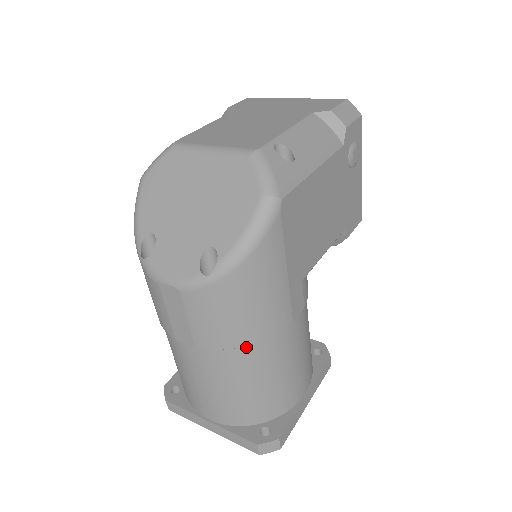
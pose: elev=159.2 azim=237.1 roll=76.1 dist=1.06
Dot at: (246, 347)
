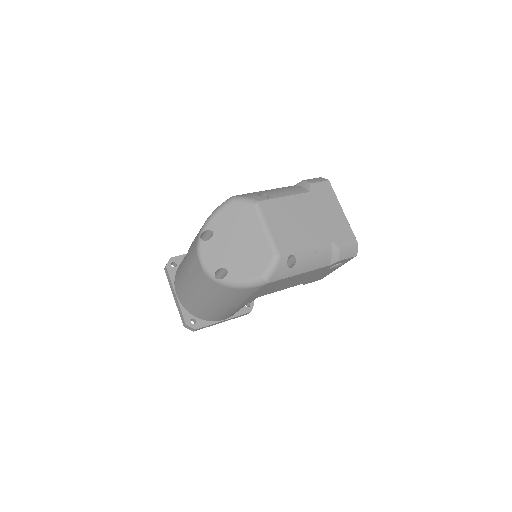
Dot at: (211, 300)
